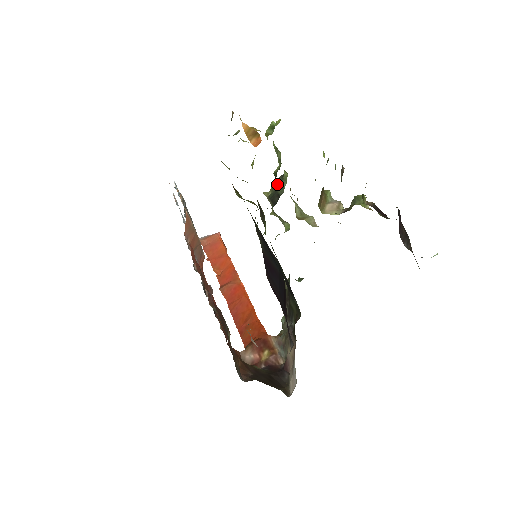
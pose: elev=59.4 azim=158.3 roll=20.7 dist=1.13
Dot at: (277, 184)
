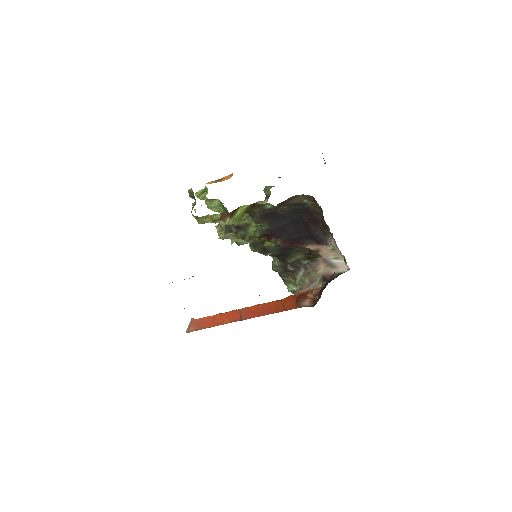
Dot at: (223, 224)
